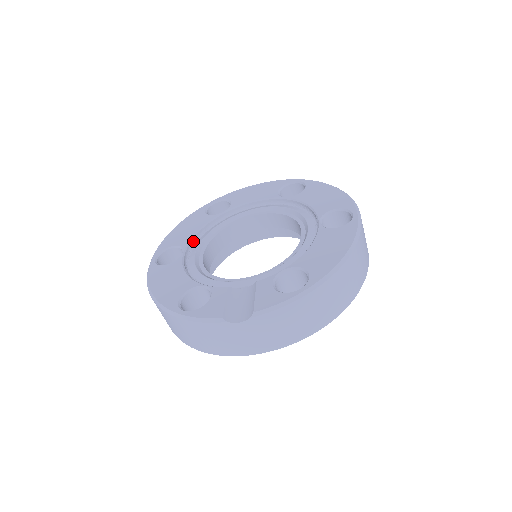
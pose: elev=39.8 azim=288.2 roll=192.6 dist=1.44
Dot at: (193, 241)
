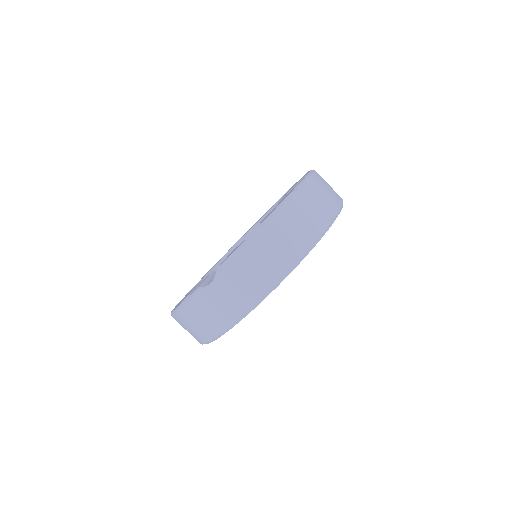
Dot at: occluded
